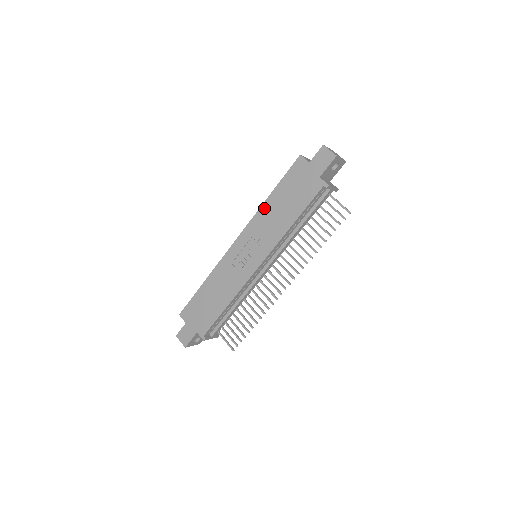
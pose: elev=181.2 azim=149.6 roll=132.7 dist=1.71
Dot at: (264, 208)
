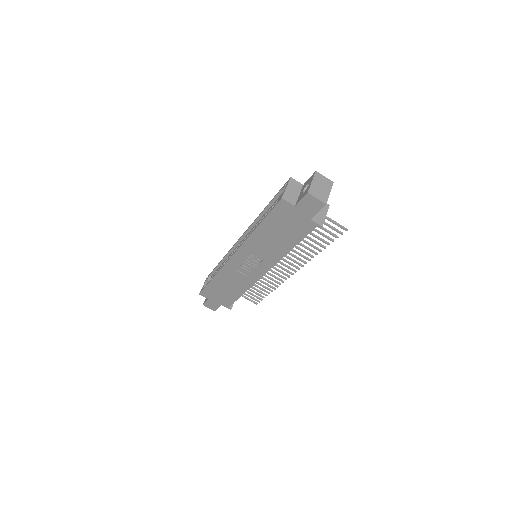
Dot at: (254, 236)
